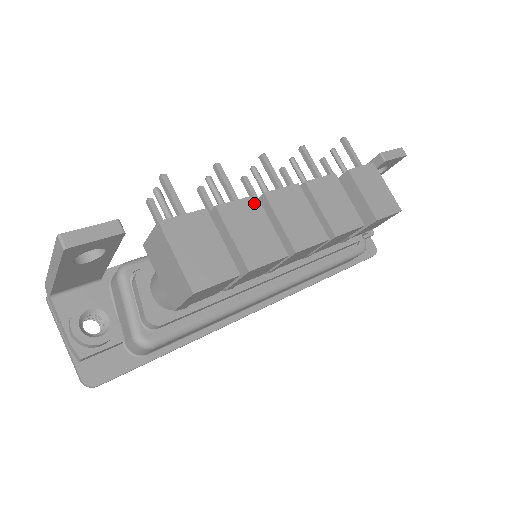
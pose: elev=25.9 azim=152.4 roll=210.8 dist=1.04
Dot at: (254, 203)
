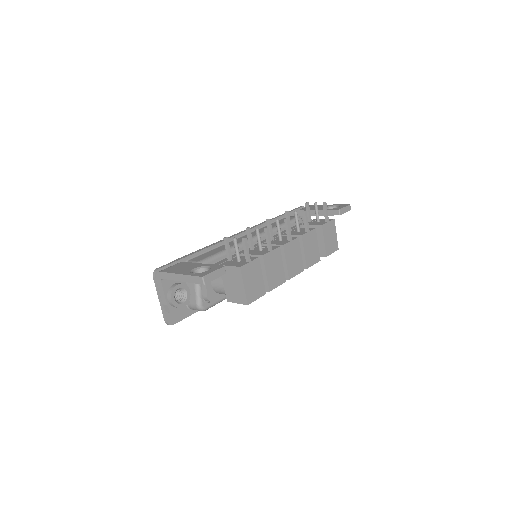
Dot at: (278, 252)
